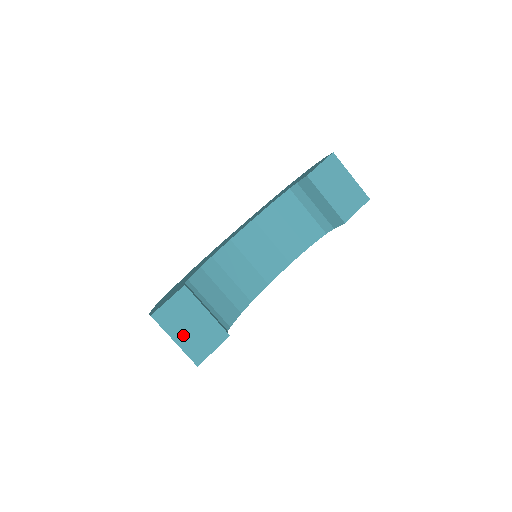
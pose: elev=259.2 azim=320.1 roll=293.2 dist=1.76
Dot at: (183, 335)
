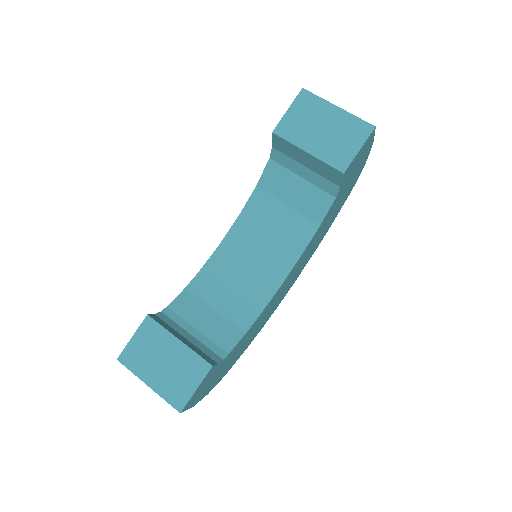
Dot at: (156, 376)
